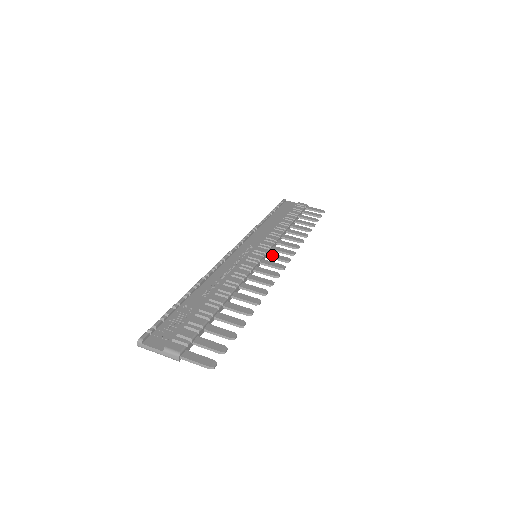
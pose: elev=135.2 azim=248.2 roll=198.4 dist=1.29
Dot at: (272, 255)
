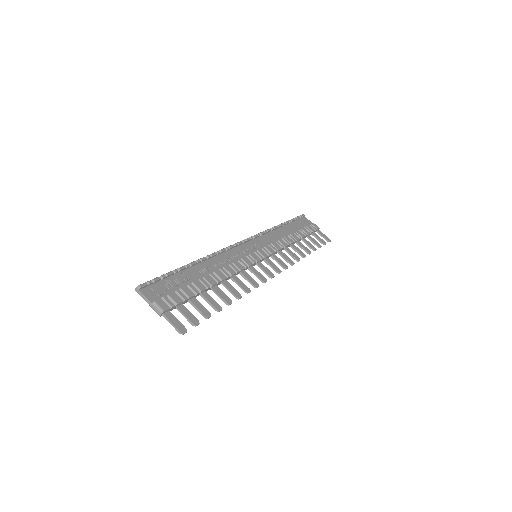
Dot at: (269, 261)
